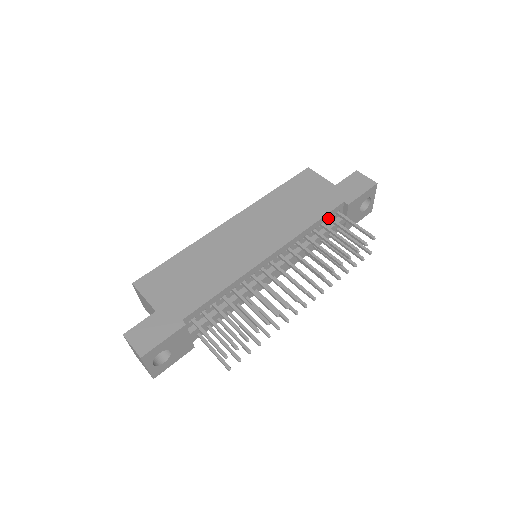
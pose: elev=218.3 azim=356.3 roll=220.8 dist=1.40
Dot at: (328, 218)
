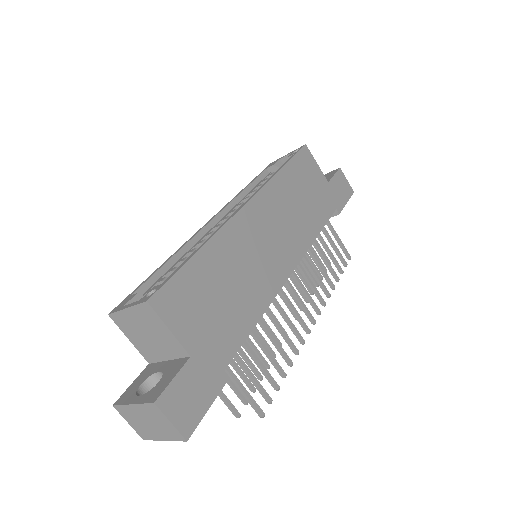
Dot at: occluded
